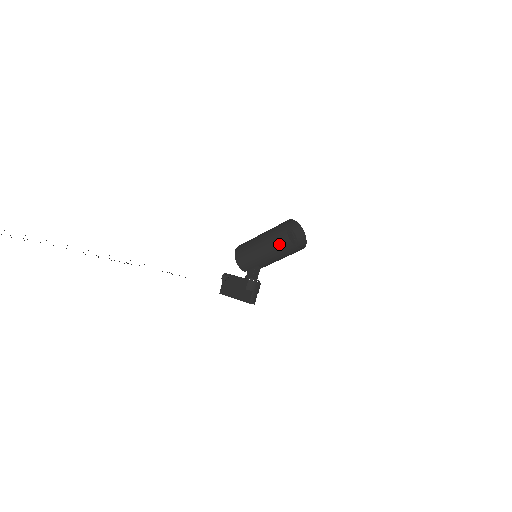
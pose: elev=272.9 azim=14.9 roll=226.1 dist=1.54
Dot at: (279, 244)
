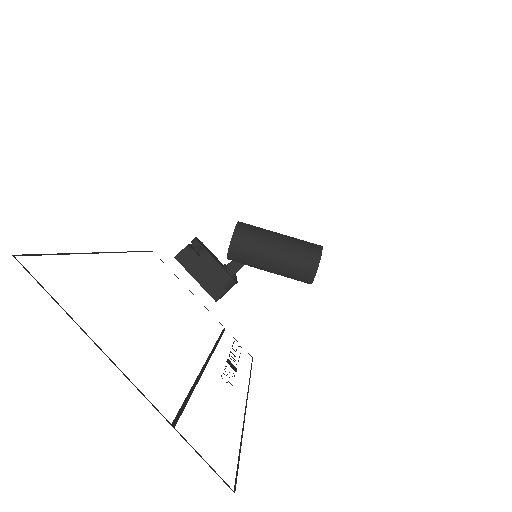
Dot at: (299, 272)
